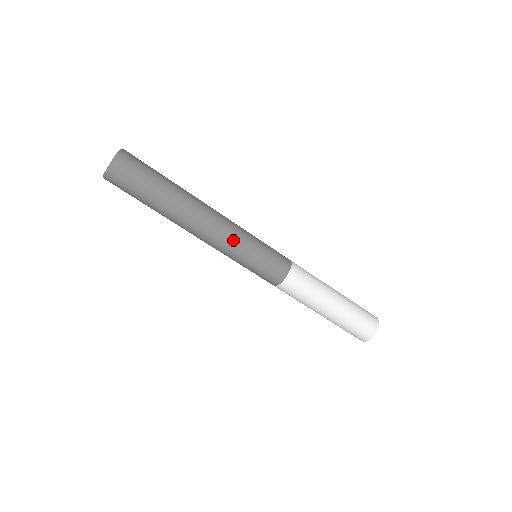
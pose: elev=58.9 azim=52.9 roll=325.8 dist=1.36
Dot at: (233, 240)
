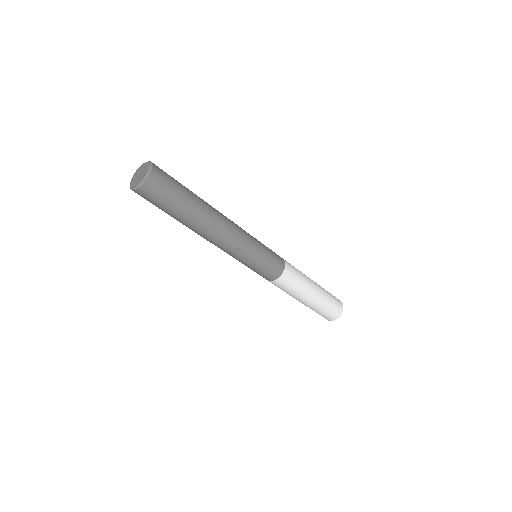
Dot at: (234, 254)
